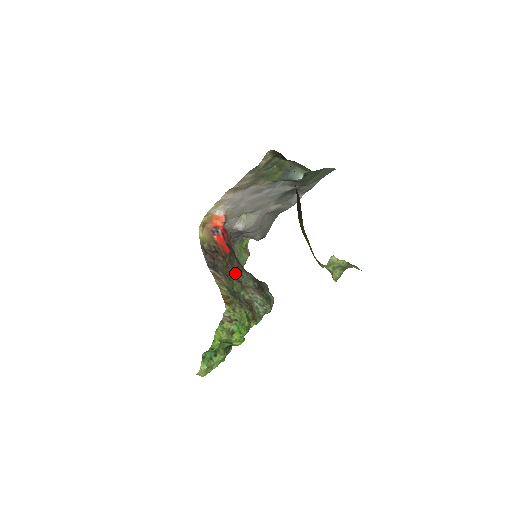
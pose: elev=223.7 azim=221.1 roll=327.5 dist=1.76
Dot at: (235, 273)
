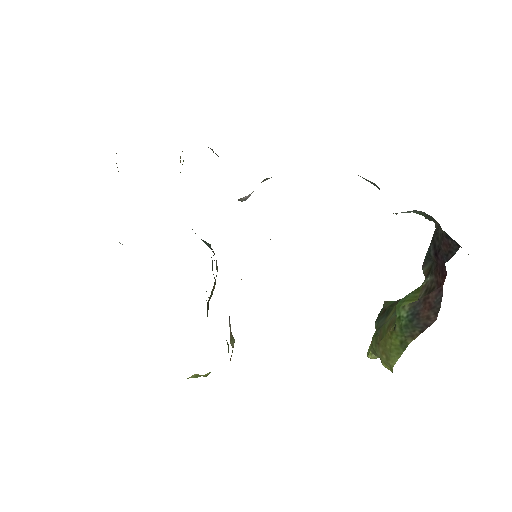
Dot at: occluded
